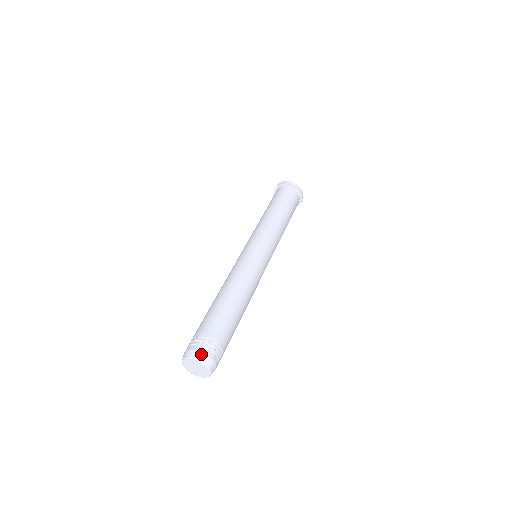
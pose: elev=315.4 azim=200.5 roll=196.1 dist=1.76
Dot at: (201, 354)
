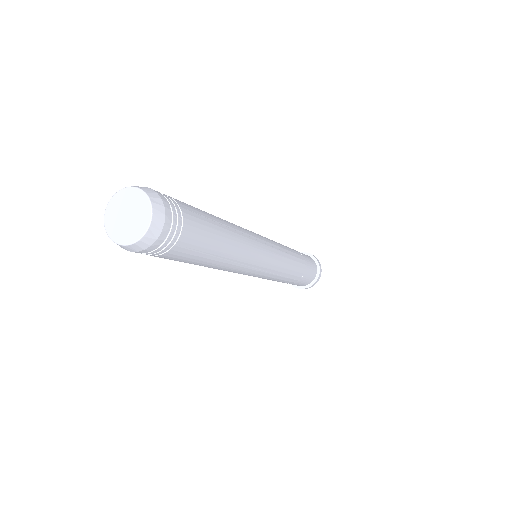
Dot at: (154, 192)
